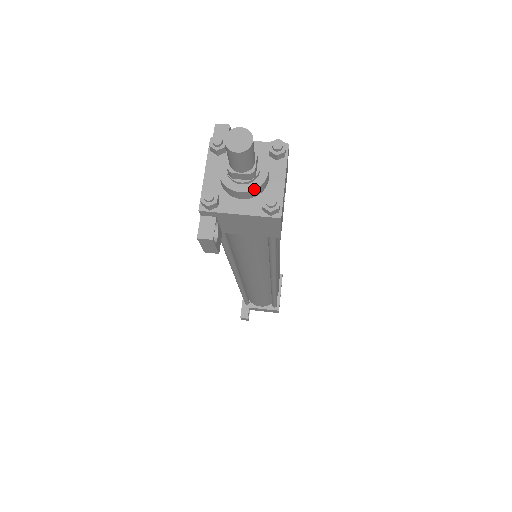
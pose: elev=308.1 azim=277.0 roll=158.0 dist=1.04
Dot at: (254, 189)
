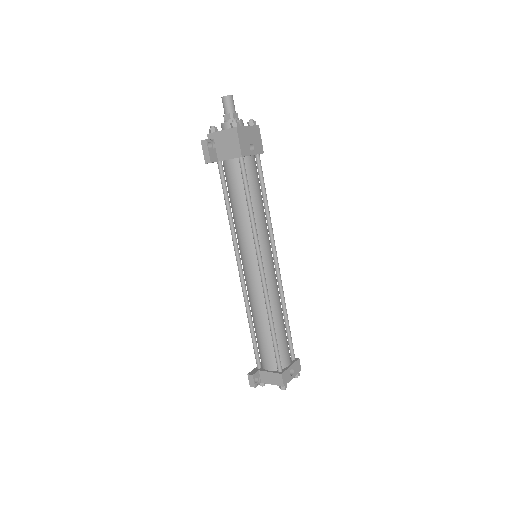
Dot at: (231, 121)
